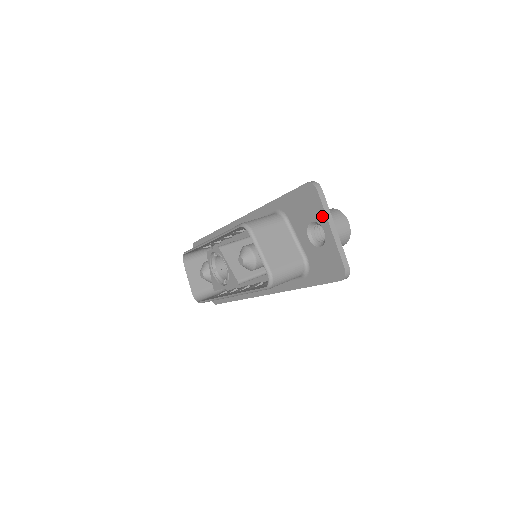
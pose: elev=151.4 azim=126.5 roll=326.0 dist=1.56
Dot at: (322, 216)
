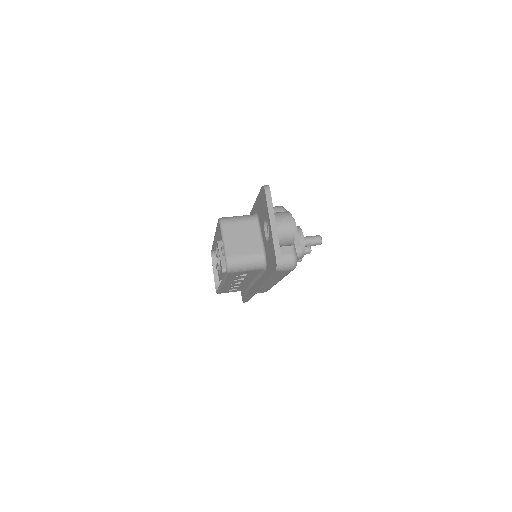
Dot at: (267, 214)
